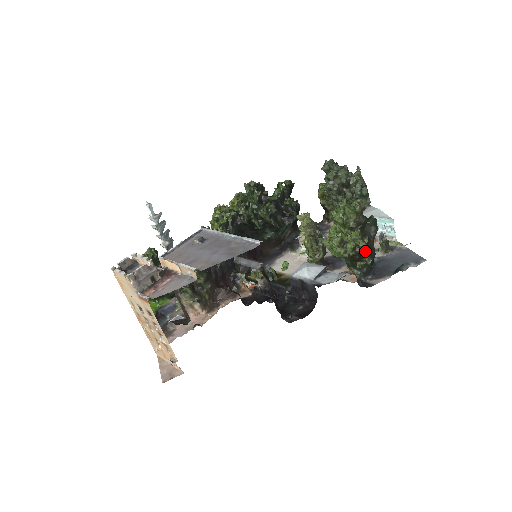
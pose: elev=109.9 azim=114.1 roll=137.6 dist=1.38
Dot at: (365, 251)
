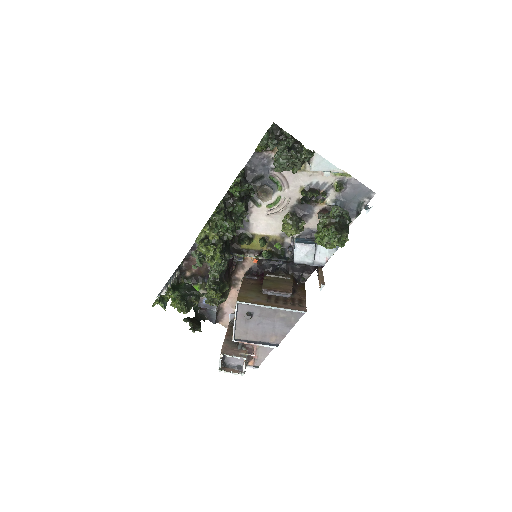
Dot at: occluded
